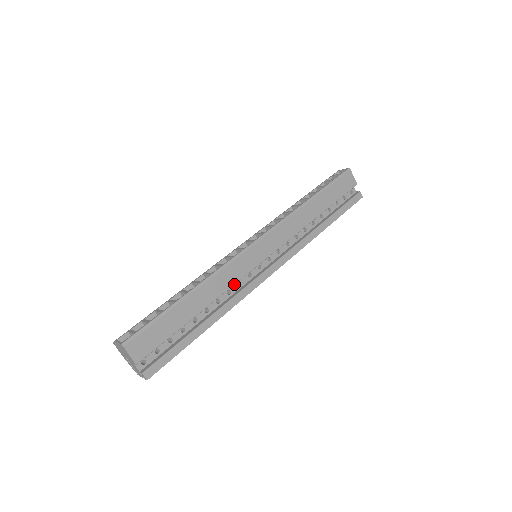
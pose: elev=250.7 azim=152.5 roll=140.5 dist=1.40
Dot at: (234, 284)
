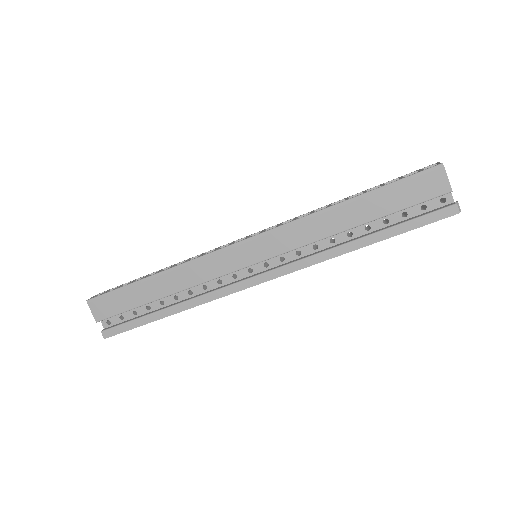
Dot at: (207, 281)
